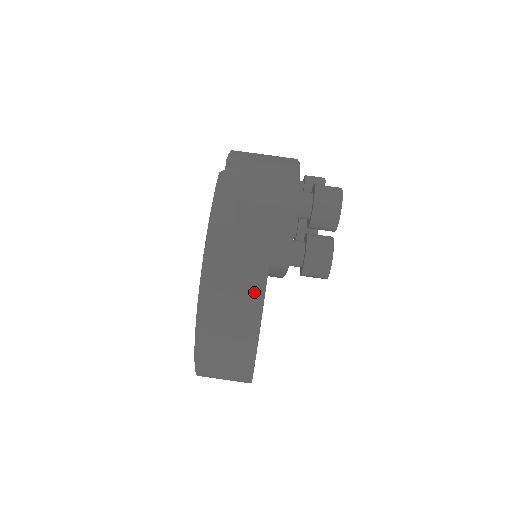
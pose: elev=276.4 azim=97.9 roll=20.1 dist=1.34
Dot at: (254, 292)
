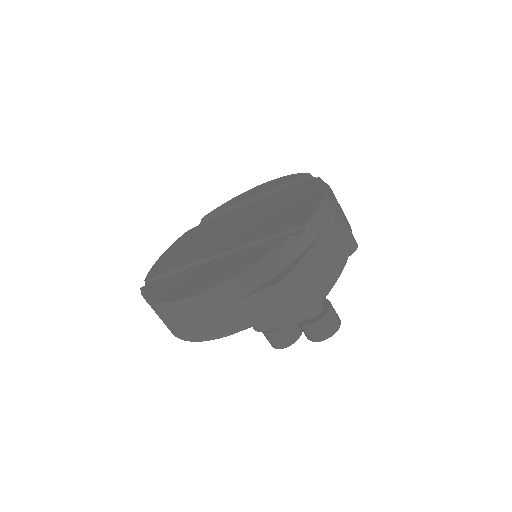
Dot at: (221, 330)
